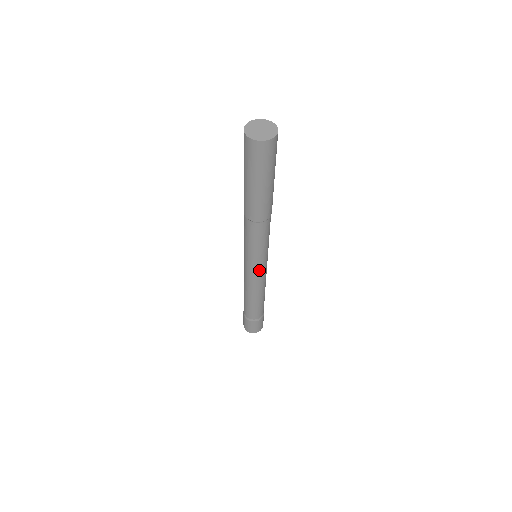
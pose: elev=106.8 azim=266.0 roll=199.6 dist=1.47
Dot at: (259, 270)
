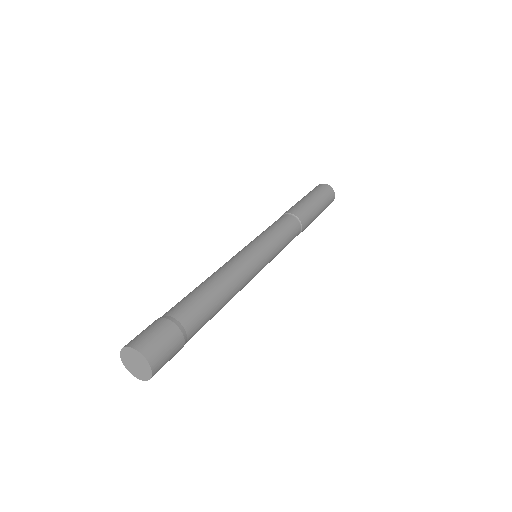
Dot at: (253, 250)
